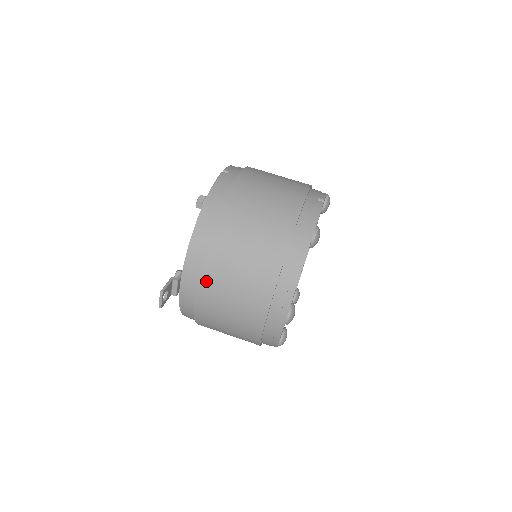
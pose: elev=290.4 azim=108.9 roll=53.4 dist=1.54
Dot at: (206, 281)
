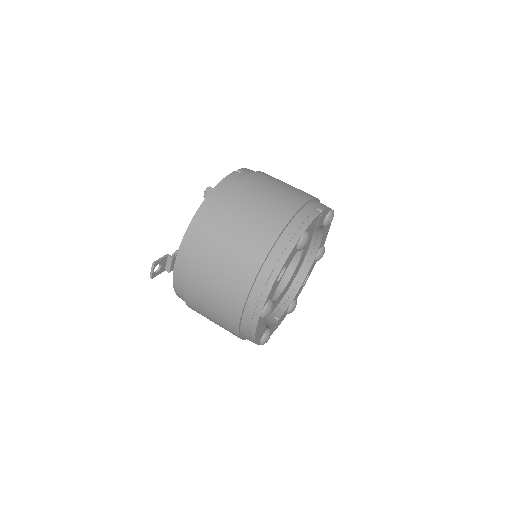
Dot at: (196, 262)
